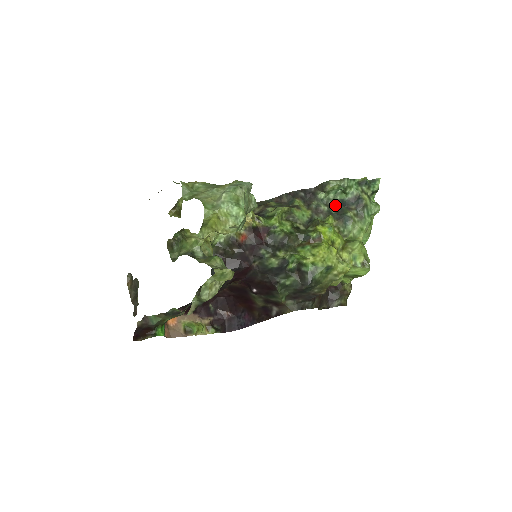
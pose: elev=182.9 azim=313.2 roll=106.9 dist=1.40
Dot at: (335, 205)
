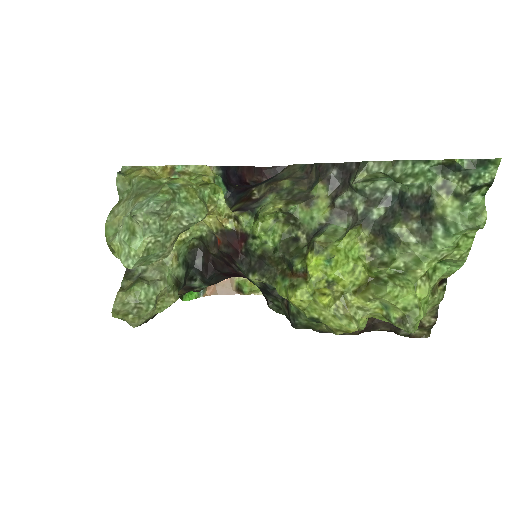
Dot at: (385, 202)
